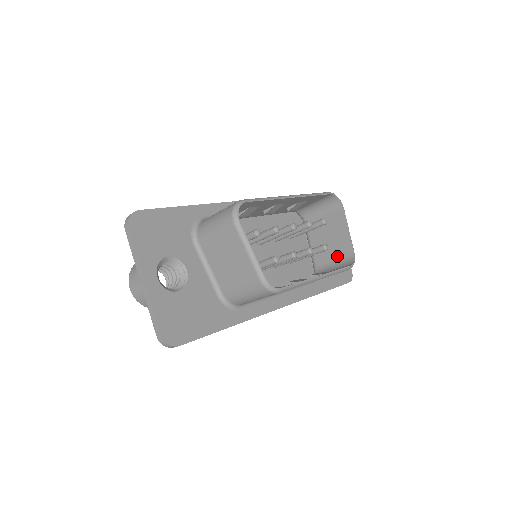
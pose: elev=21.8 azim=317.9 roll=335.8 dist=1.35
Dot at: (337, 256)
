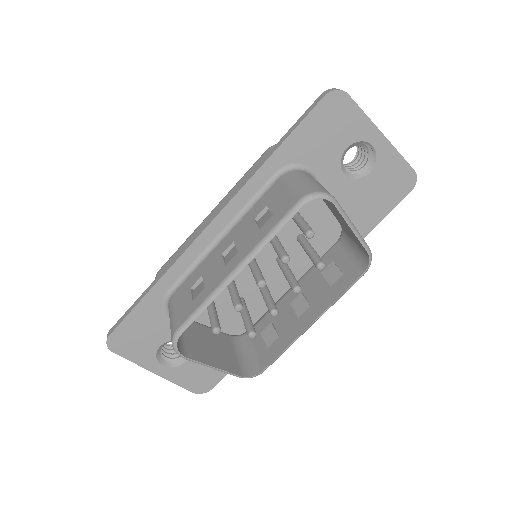
Dot at: (353, 238)
